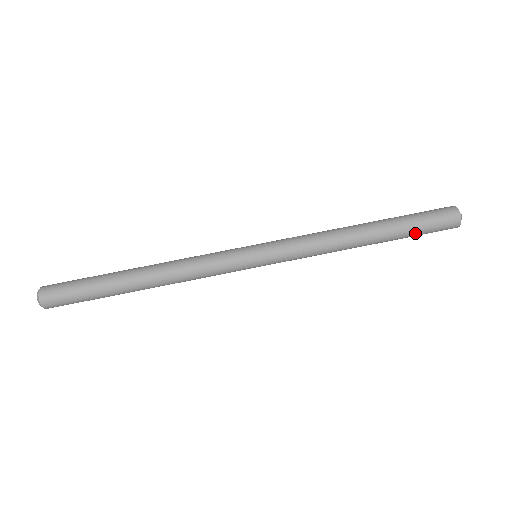
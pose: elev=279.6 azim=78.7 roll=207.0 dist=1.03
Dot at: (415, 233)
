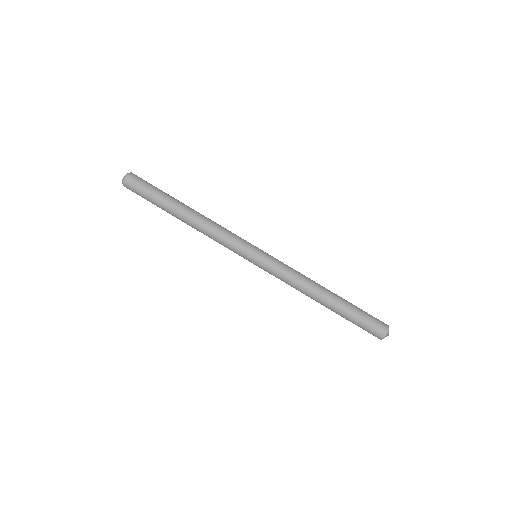
Dot at: (353, 321)
